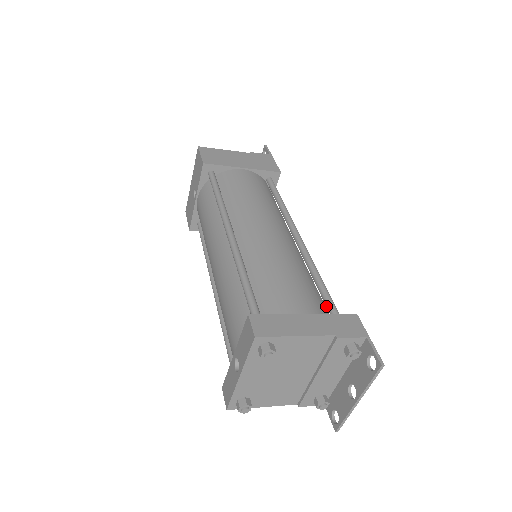
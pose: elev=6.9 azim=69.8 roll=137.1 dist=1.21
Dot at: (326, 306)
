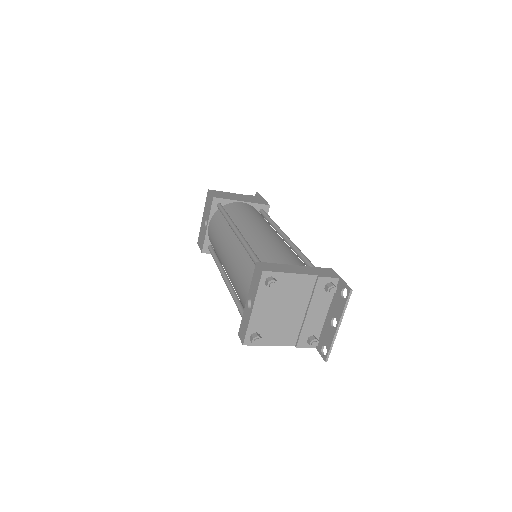
Dot at: occluded
